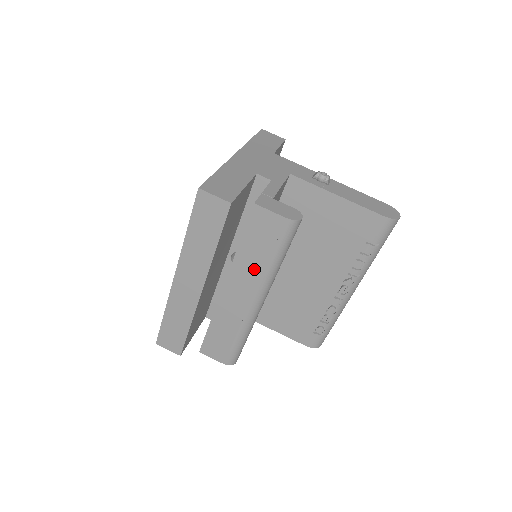
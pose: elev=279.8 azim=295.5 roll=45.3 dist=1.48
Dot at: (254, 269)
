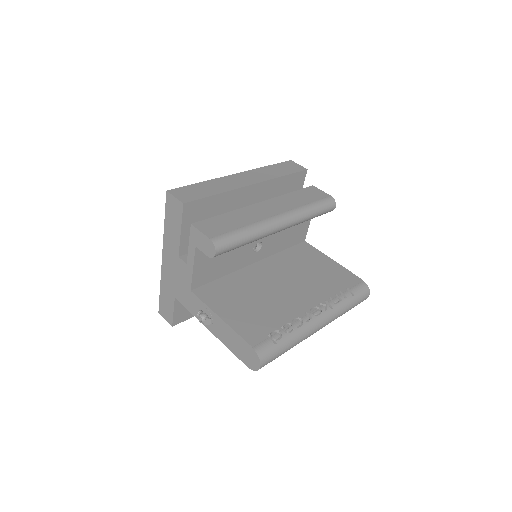
Dot at: (293, 203)
